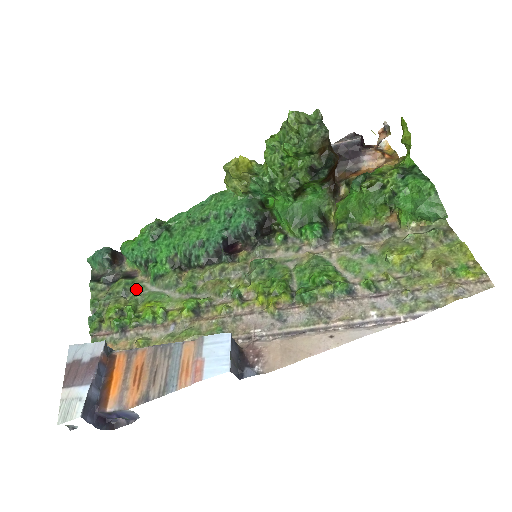
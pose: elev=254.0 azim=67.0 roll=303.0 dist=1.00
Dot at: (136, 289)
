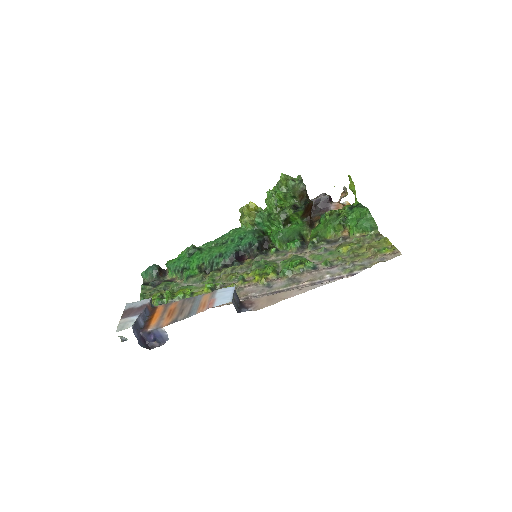
Dot at: (173, 286)
